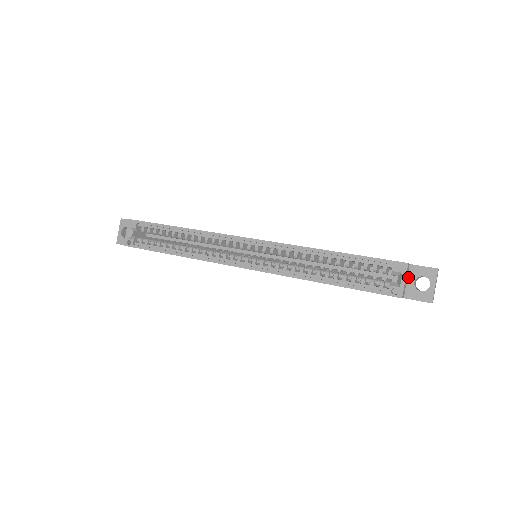
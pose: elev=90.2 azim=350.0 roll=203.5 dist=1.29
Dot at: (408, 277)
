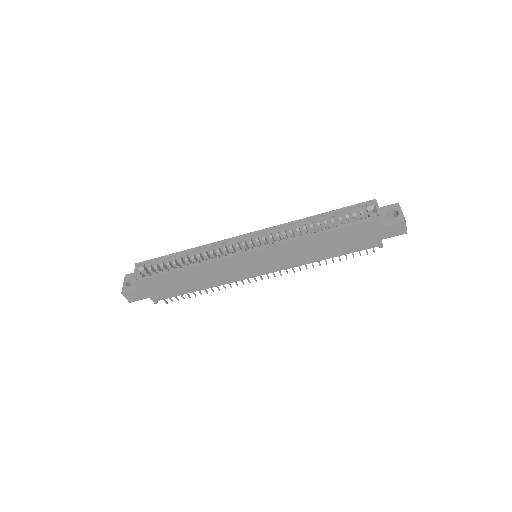
Dot at: occluded
